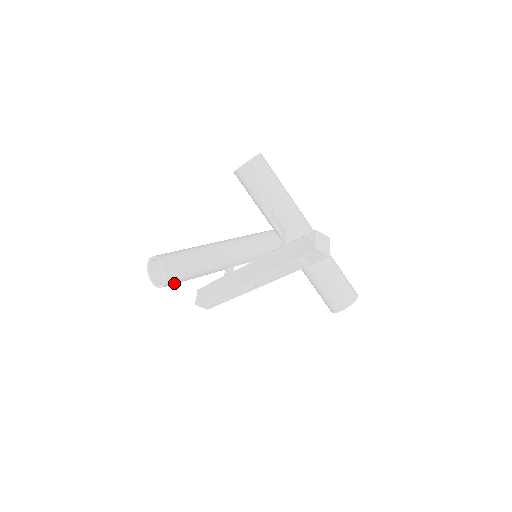
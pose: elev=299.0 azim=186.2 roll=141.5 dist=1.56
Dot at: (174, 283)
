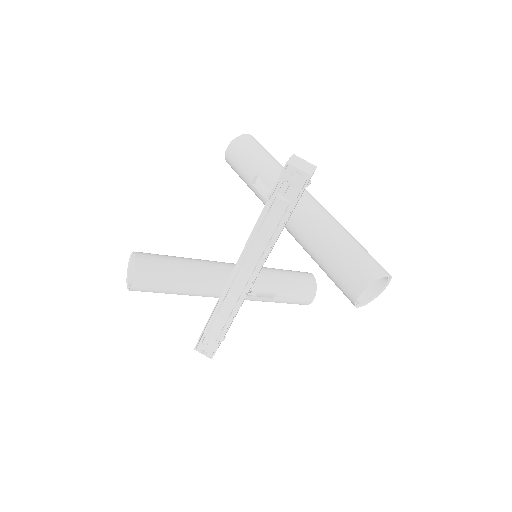
Dot at: (150, 285)
